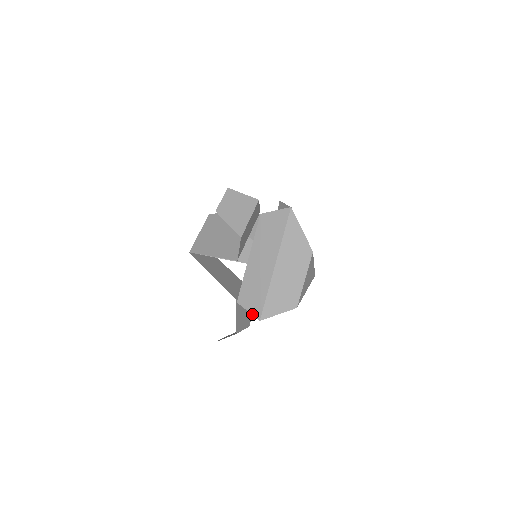
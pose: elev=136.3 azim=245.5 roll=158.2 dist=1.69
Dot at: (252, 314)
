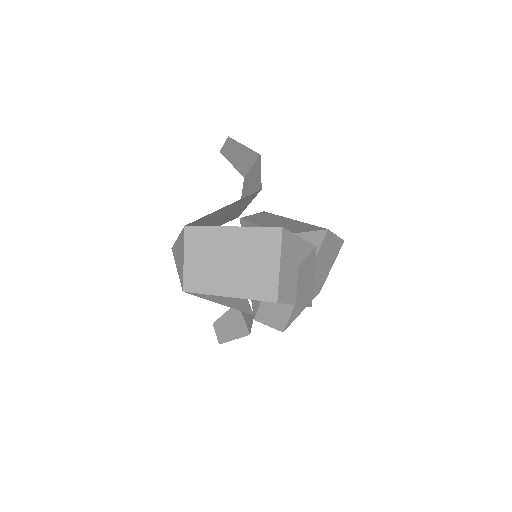
Dot at: (313, 230)
